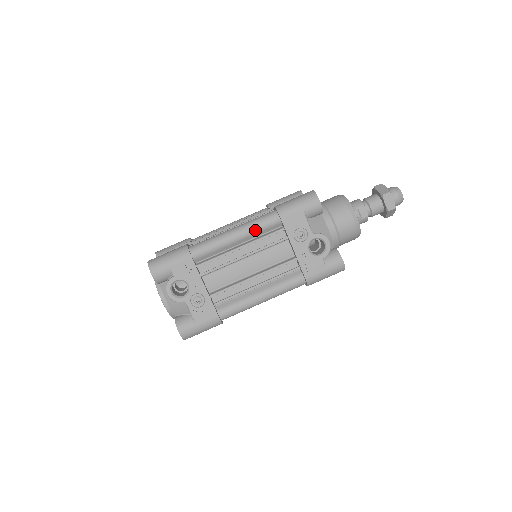
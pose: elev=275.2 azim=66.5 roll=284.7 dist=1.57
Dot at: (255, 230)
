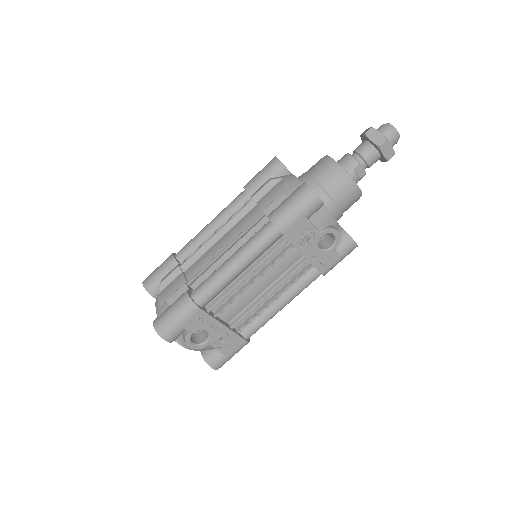
Dot at: (257, 254)
